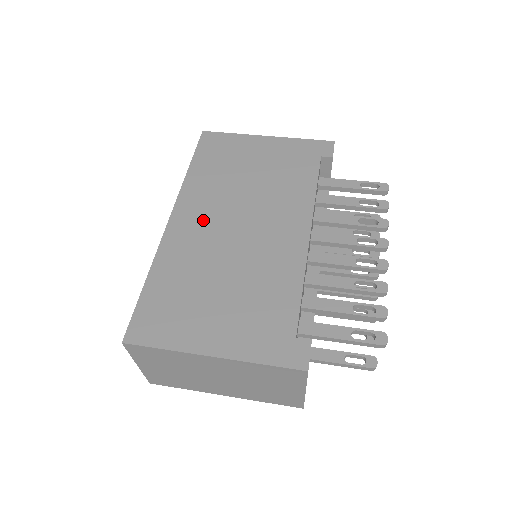
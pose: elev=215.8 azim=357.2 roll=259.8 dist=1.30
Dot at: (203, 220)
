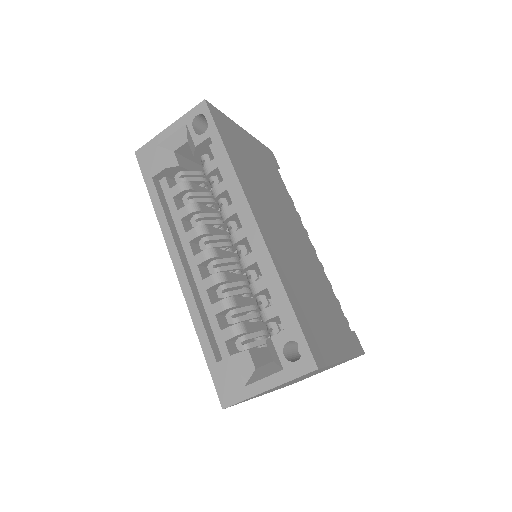
Dot at: (272, 224)
